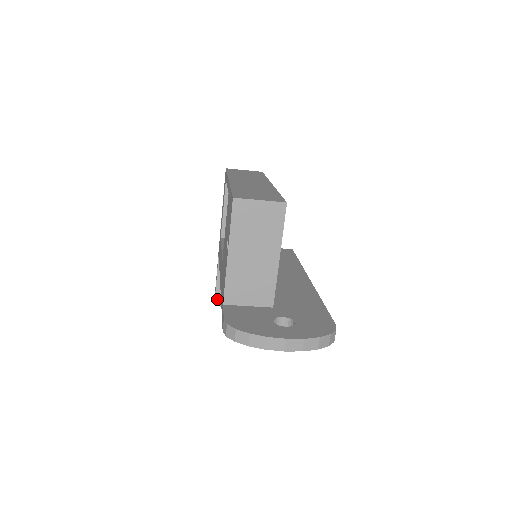
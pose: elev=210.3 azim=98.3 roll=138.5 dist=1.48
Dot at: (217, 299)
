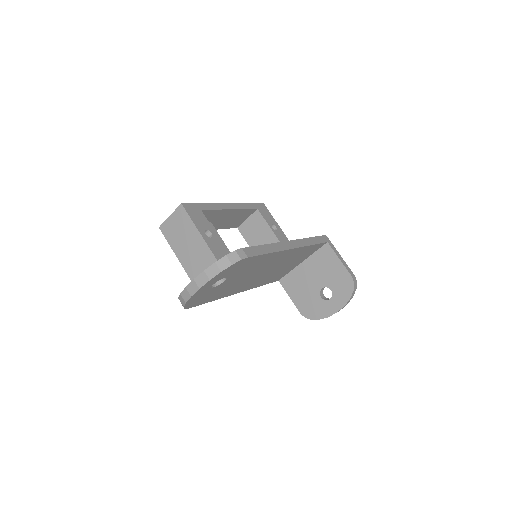
Dot at: (303, 315)
